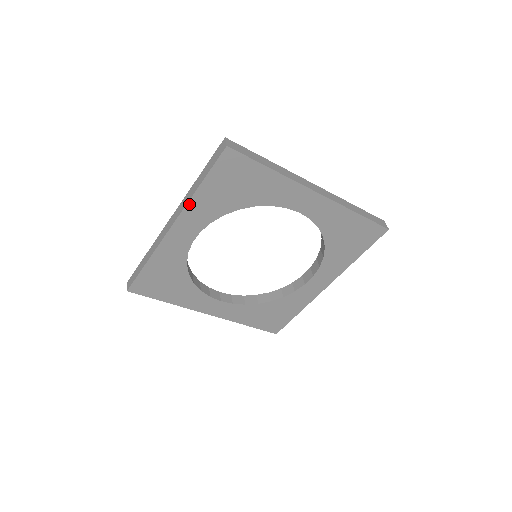
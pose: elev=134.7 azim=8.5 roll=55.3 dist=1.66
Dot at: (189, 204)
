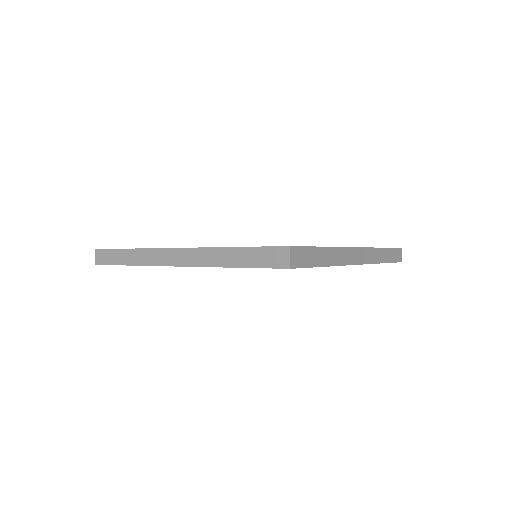
Dot at: occluded
